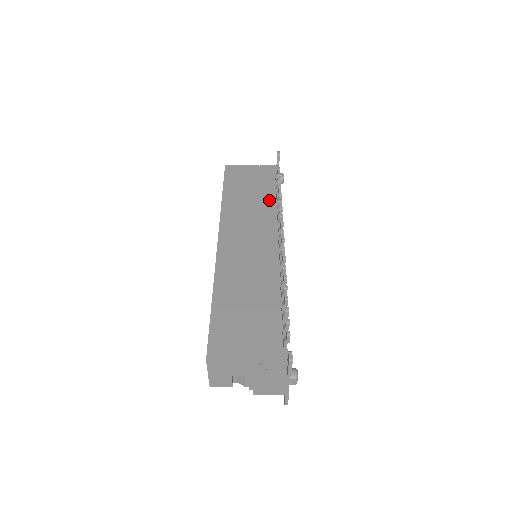
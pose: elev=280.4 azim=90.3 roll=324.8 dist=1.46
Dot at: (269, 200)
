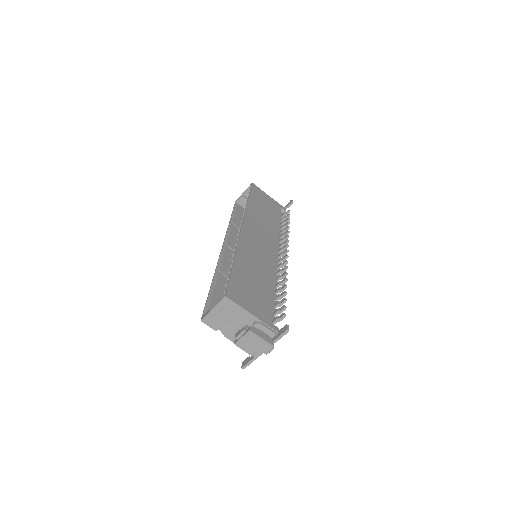
Dot at: (278, 226)
